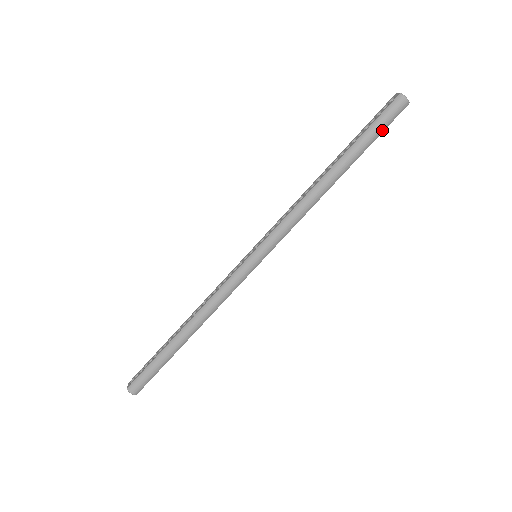
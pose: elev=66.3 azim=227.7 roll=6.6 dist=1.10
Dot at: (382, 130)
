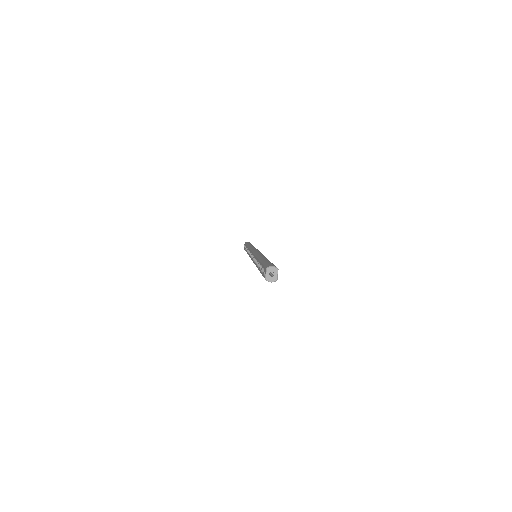
Dot at: occluded
